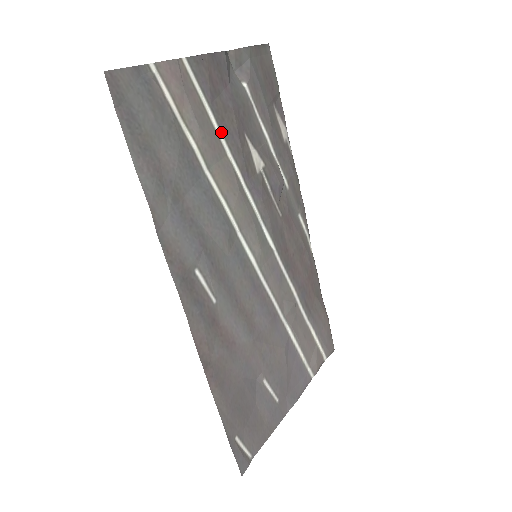
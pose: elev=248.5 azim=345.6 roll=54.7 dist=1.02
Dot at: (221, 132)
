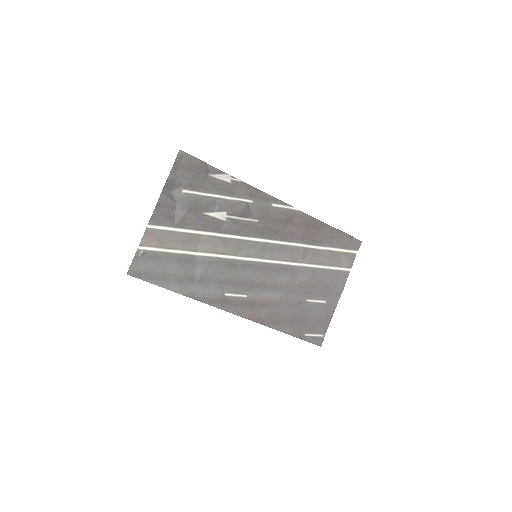
Dot at: (190, 229)
